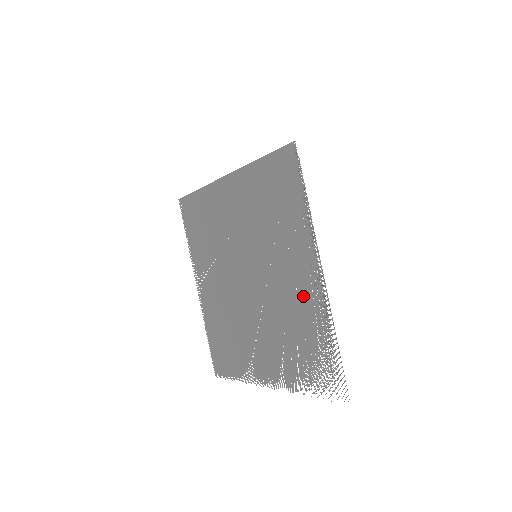
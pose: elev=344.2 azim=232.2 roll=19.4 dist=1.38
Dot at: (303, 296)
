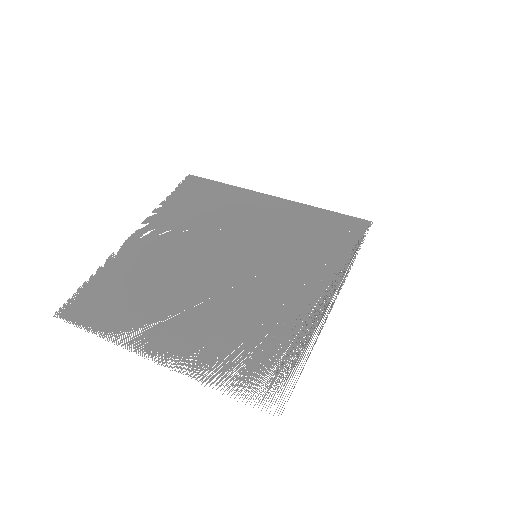
Dot at: (293, 308)
